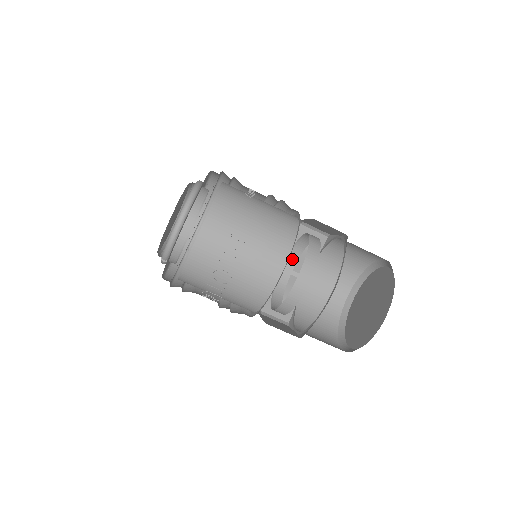
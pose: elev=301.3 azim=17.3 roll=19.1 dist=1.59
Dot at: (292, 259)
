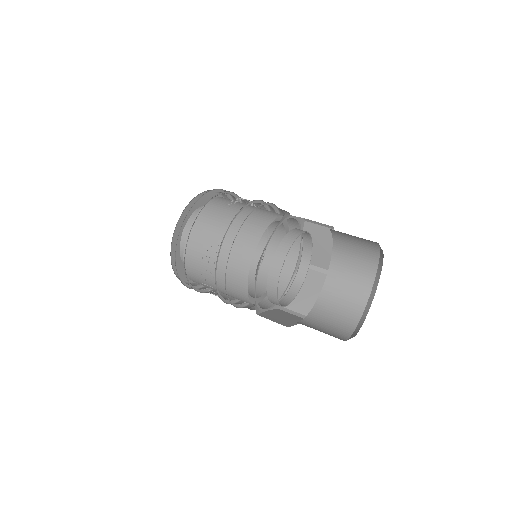
Dot at: (306, 256)
